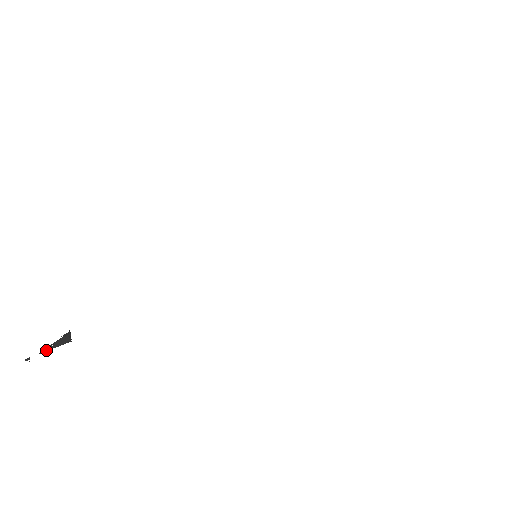
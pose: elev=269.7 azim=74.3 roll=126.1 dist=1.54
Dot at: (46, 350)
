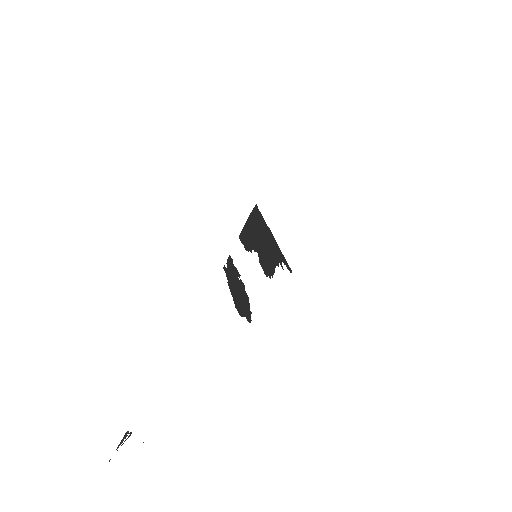
Dot at: occluded
